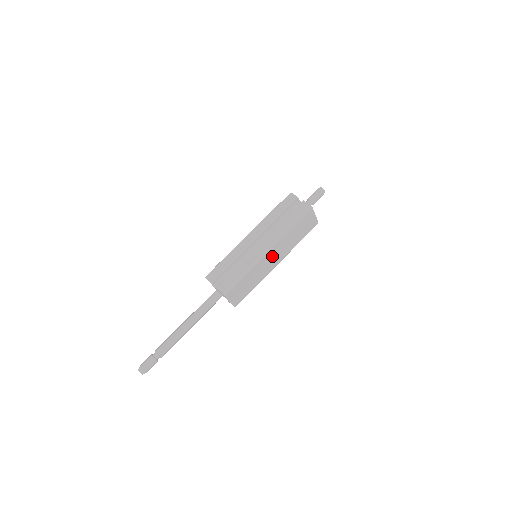
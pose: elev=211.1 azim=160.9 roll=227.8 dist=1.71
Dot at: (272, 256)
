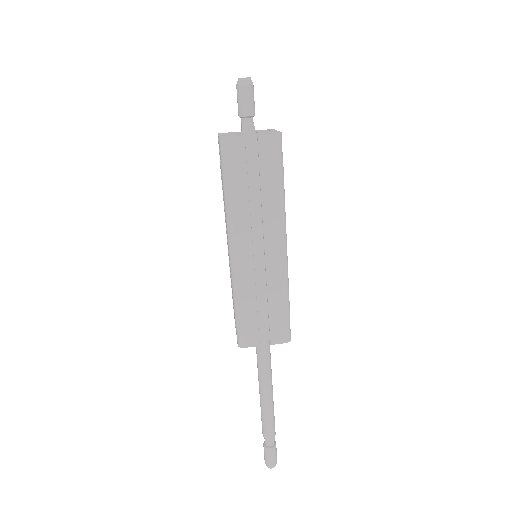
Dot at: occluded
